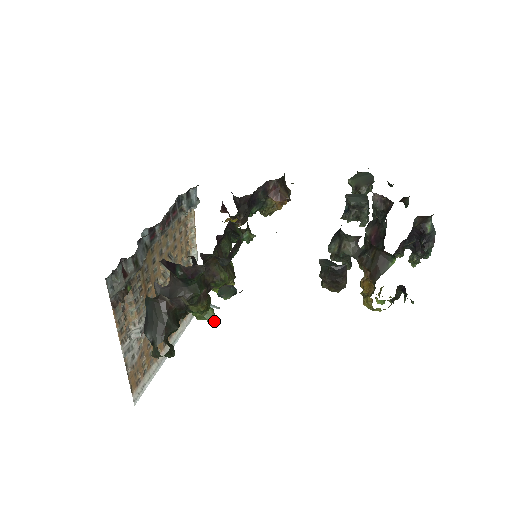
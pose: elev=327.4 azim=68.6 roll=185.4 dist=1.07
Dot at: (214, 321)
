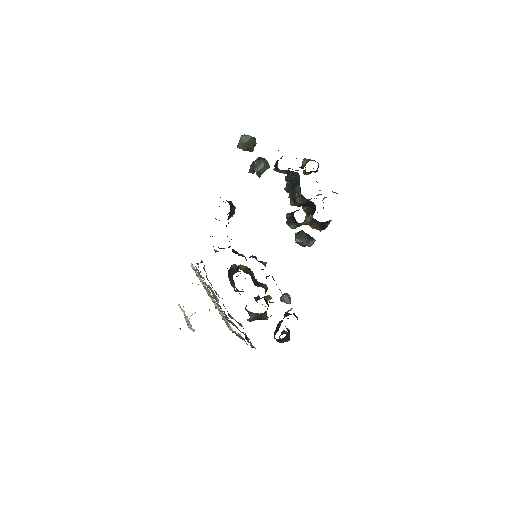
Dot at: (270, 299)
